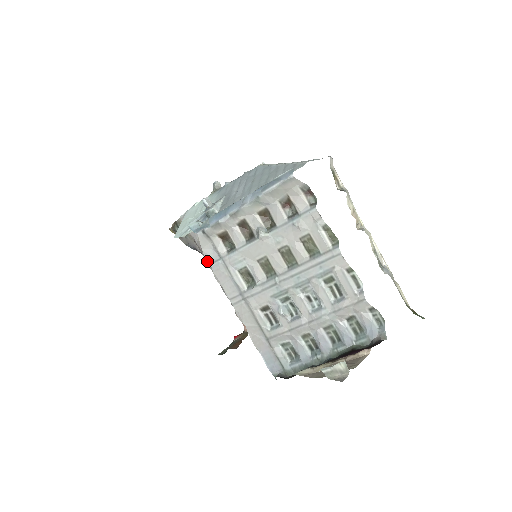
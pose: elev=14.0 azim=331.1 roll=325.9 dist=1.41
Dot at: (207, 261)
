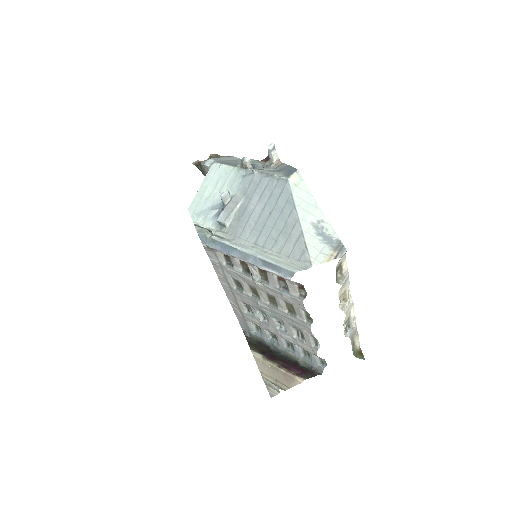
Dot at: (209, 256)
